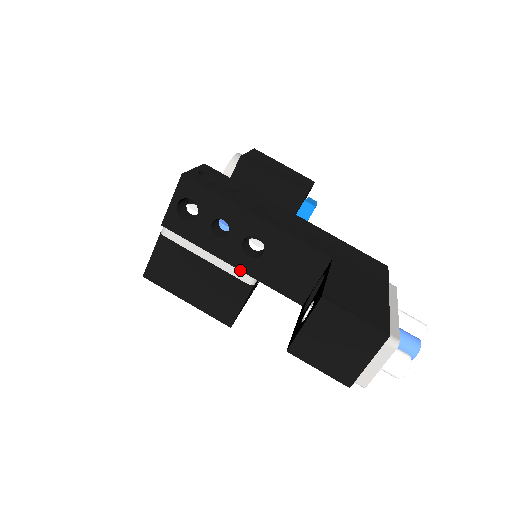
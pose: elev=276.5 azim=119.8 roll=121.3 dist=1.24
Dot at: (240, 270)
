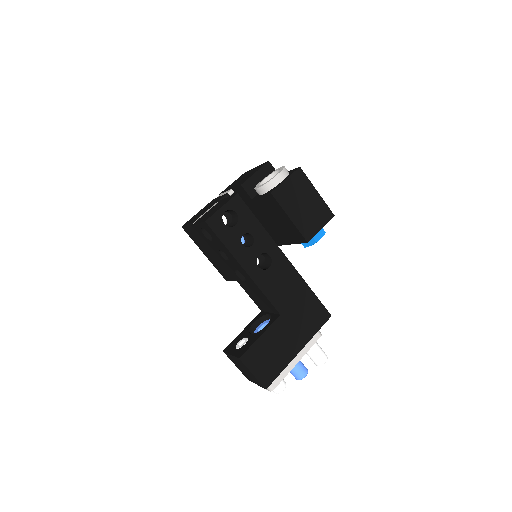
Dot at: (232, 275)
